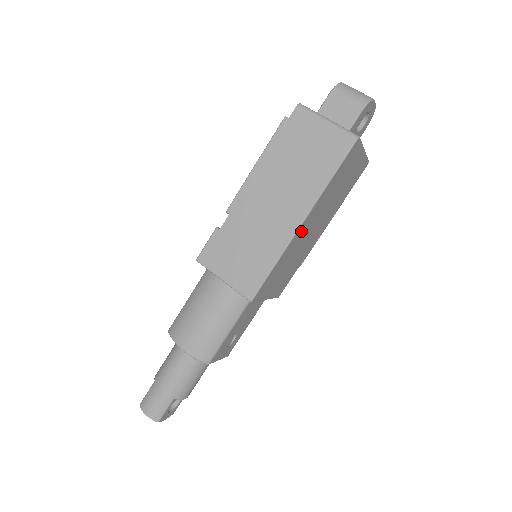
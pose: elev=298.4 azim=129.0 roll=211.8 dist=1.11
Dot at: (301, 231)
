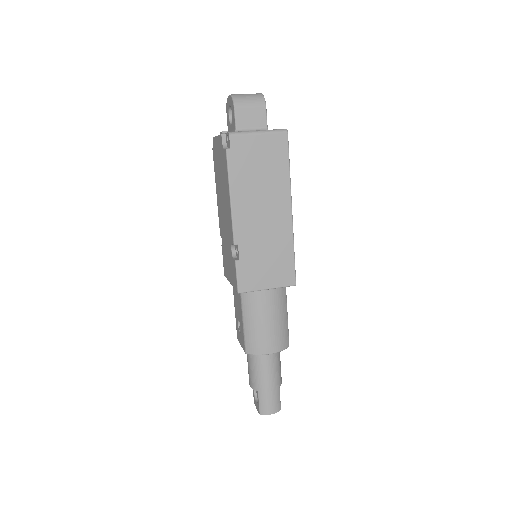
Dot at: occluded
